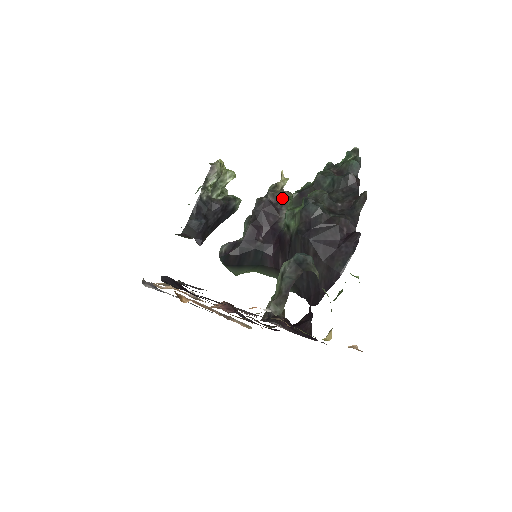
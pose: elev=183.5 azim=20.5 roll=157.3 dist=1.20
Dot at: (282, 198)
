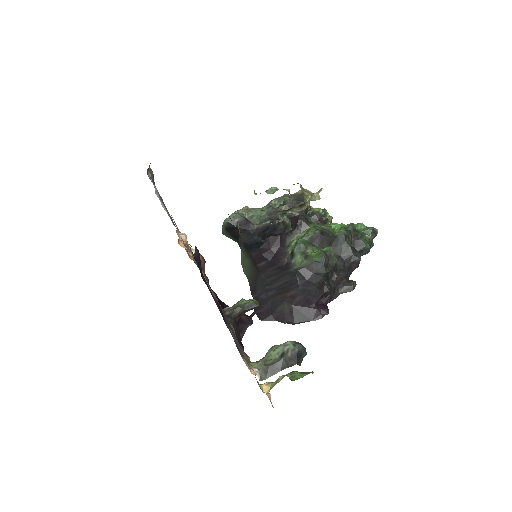
Dot at: (305, 215)
